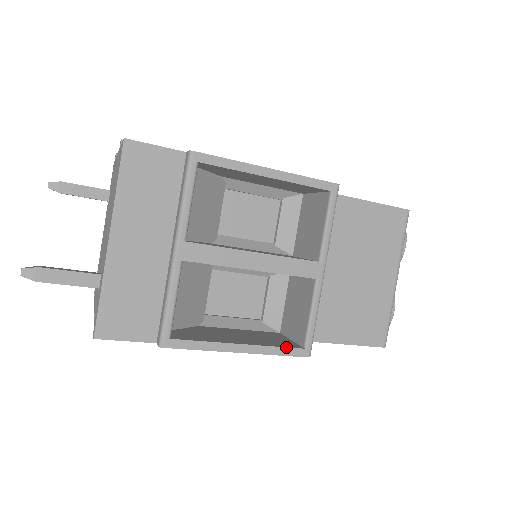
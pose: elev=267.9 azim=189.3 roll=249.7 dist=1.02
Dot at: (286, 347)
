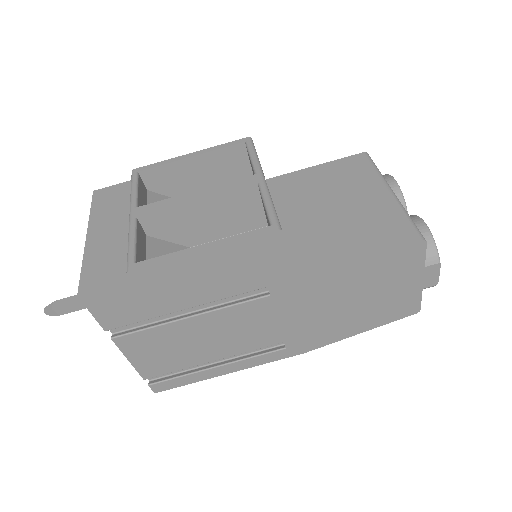
Dot at: (249, 231)
